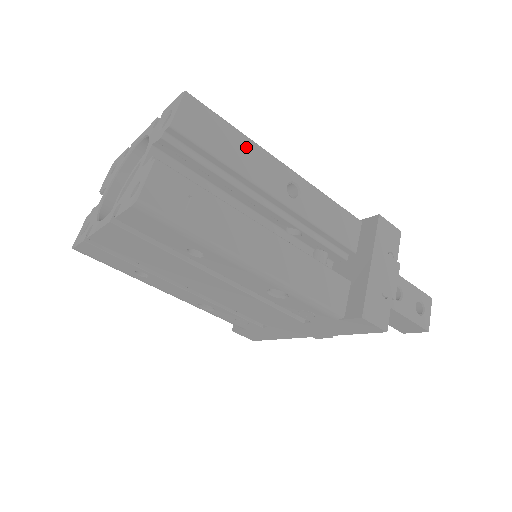
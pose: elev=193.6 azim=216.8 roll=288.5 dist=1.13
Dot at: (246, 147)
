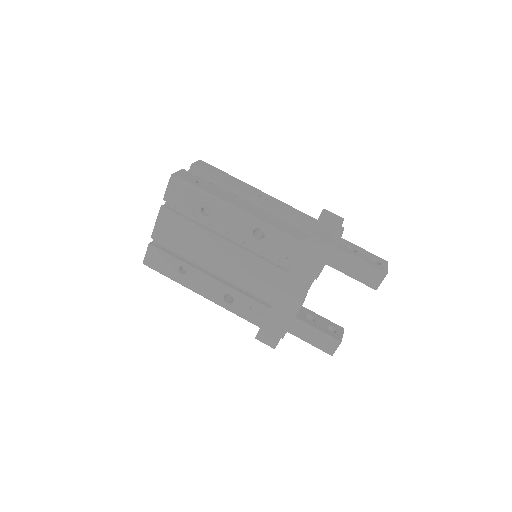
Dot at: (233, 179)
